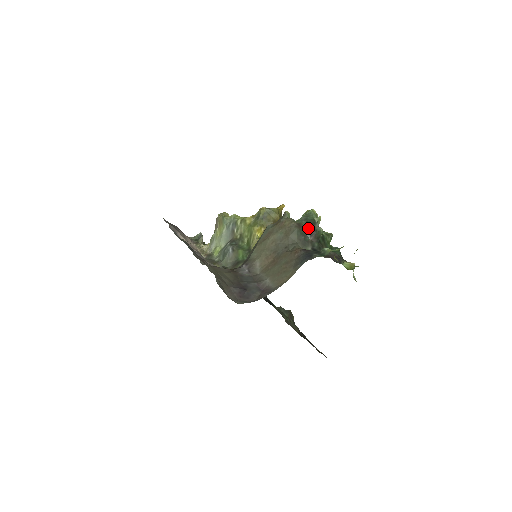
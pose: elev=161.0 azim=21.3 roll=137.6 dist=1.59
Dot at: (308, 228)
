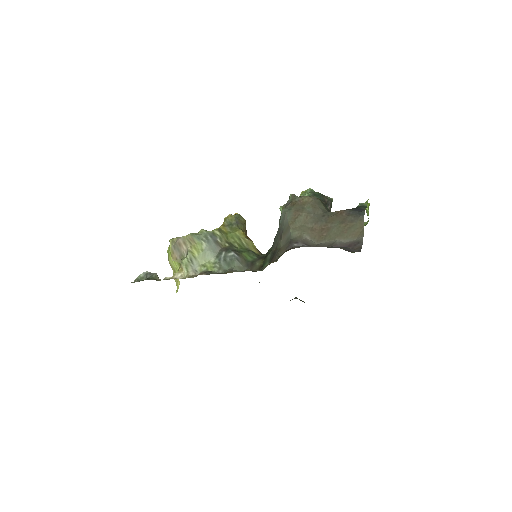
Dot at: (323, 200)
